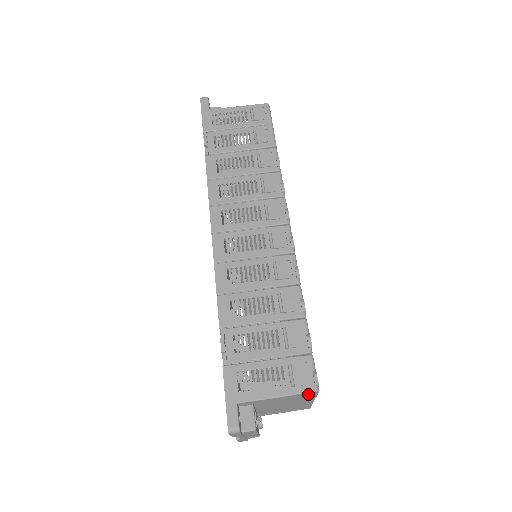
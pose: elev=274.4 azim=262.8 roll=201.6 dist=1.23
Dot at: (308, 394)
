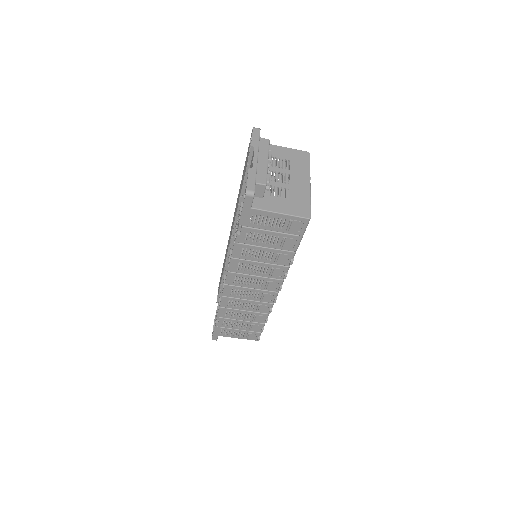
Dot at: occluded
